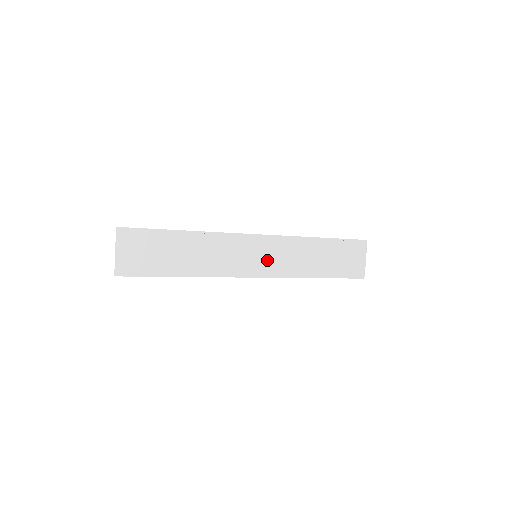
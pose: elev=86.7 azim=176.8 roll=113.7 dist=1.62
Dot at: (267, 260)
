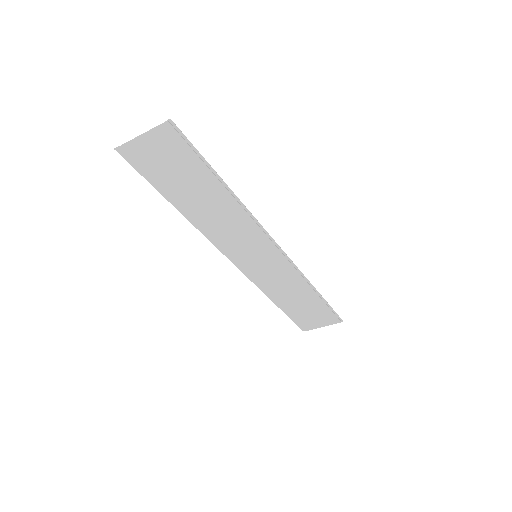
Dot at: (260, 265)
